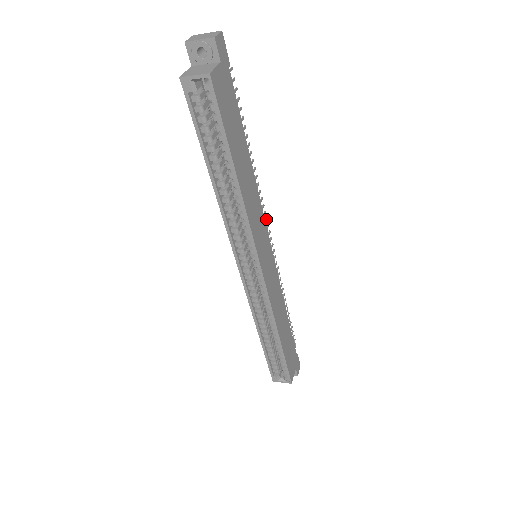
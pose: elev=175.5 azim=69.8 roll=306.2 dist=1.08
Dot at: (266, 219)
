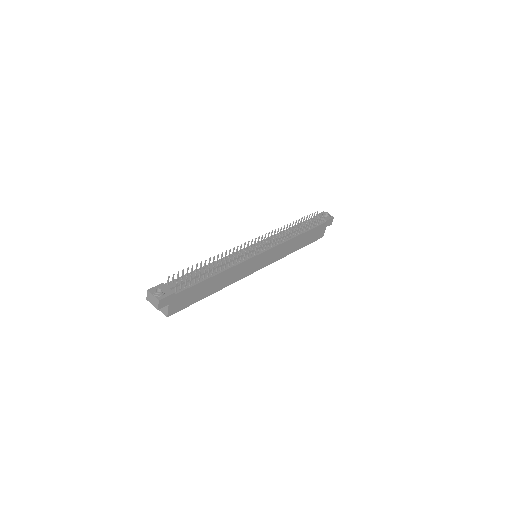
Dot at: (252, 250)
